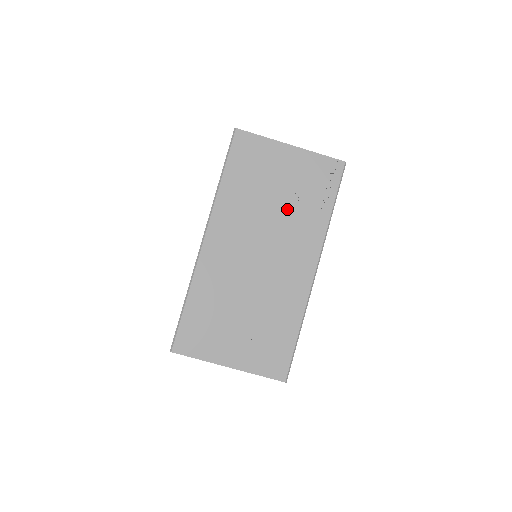
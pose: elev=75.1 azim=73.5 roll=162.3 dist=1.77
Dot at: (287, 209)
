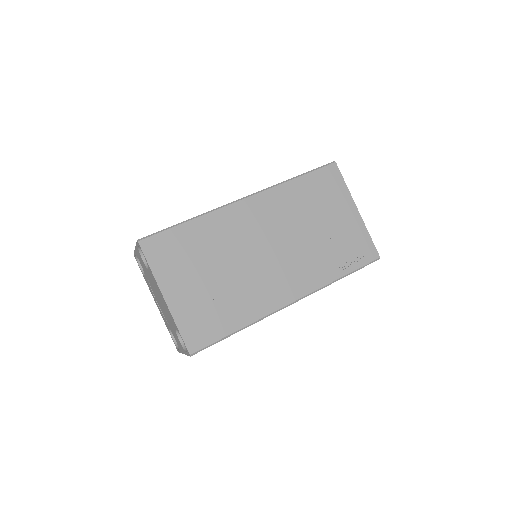
Dot at: (316, 243)
